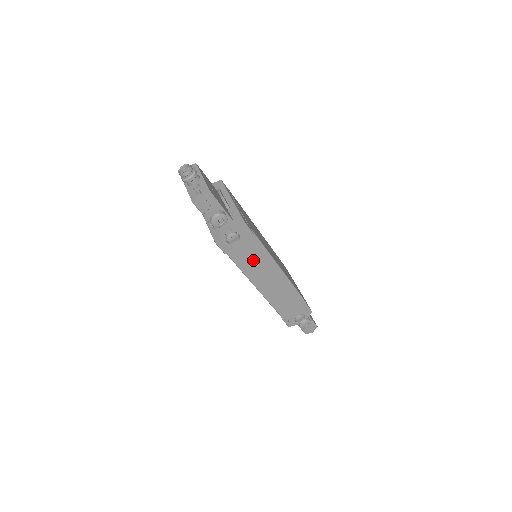
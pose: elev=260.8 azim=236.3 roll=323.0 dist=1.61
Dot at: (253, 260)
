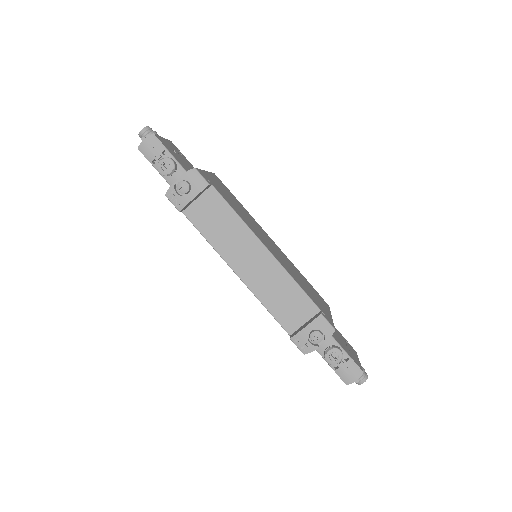
Dot at: (225, 232)
